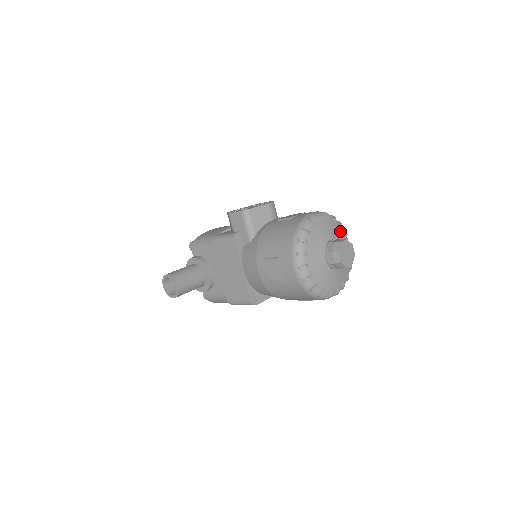
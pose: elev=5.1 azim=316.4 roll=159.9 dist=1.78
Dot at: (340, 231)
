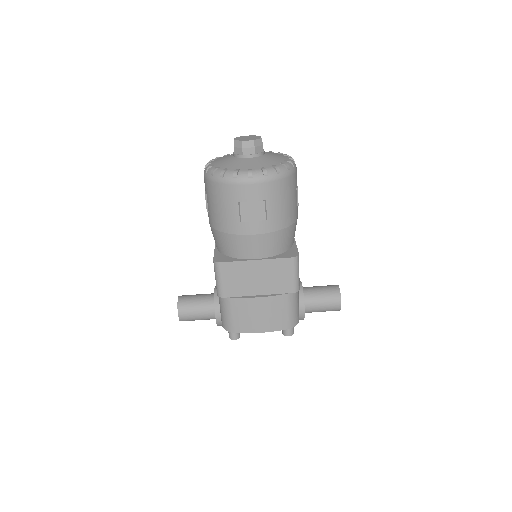
Dot at: occluded
